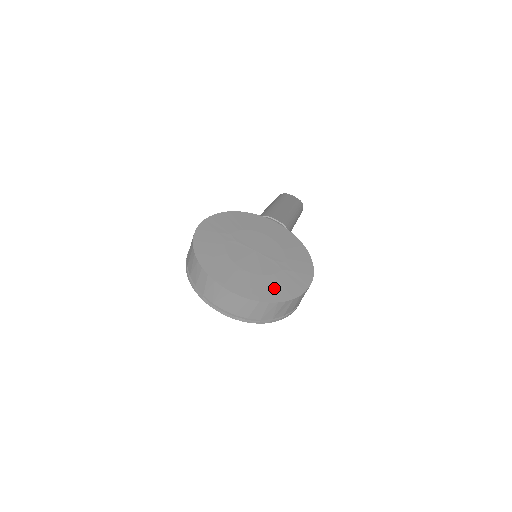
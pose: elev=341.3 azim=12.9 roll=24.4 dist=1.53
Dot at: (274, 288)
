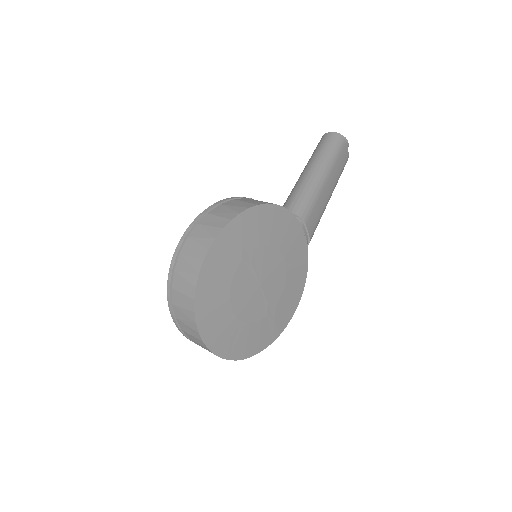
Dot at: (244, 342)
